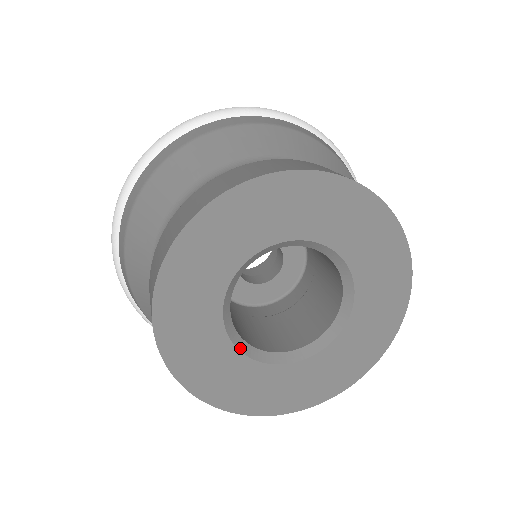
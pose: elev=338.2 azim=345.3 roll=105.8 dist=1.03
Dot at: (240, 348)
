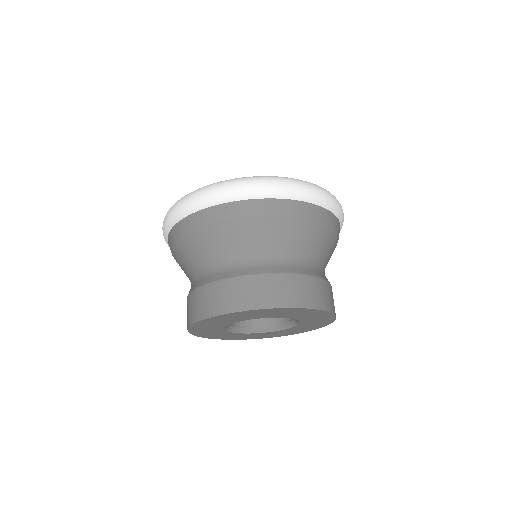
Dot at: occluded
